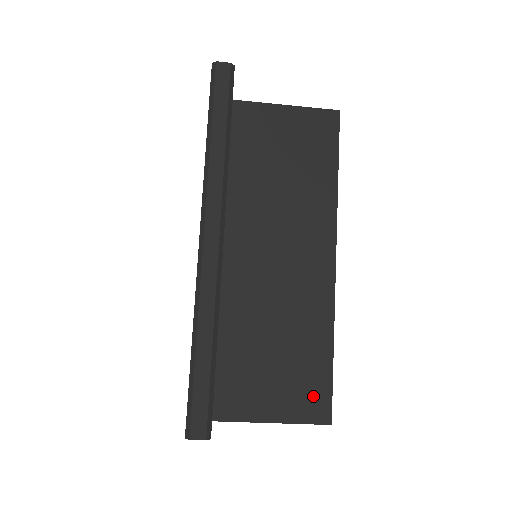
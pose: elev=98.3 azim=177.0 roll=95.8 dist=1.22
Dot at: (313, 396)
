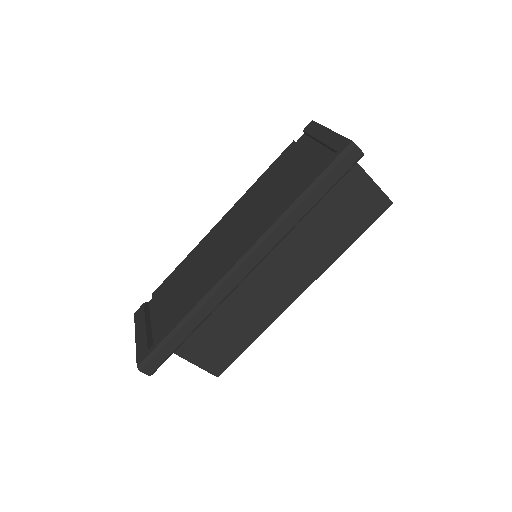
Dot at: (221, 359)
